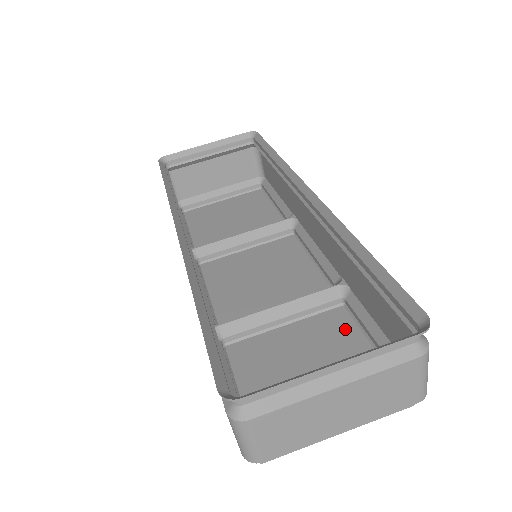
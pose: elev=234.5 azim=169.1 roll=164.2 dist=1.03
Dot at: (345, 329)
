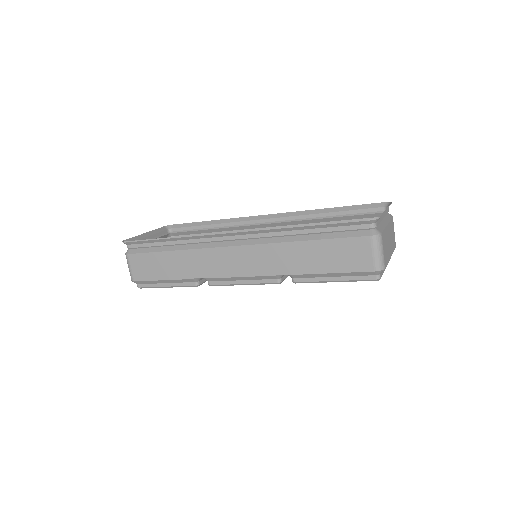
Dot at: occluded
